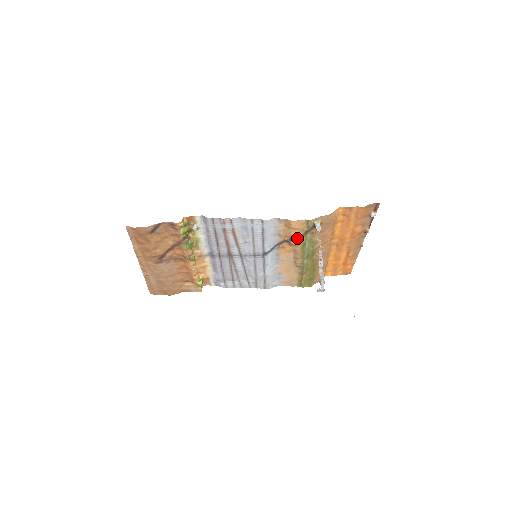
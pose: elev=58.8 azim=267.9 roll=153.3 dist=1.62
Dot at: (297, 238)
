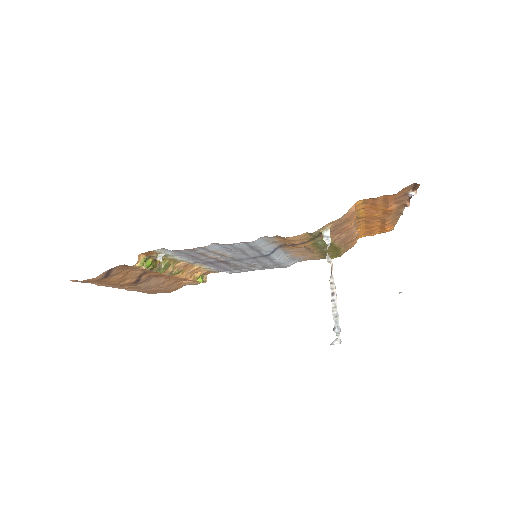
Dot at: (302, 243)
